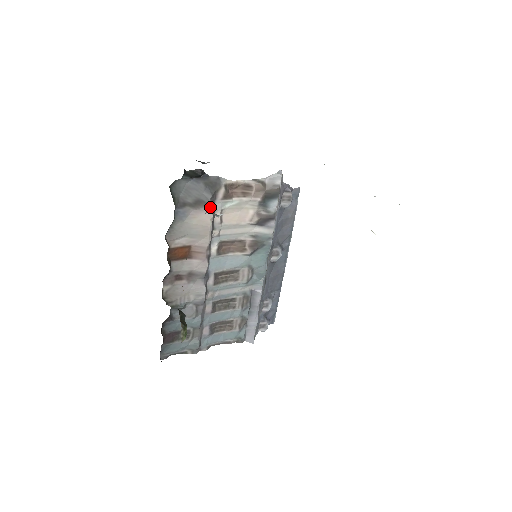
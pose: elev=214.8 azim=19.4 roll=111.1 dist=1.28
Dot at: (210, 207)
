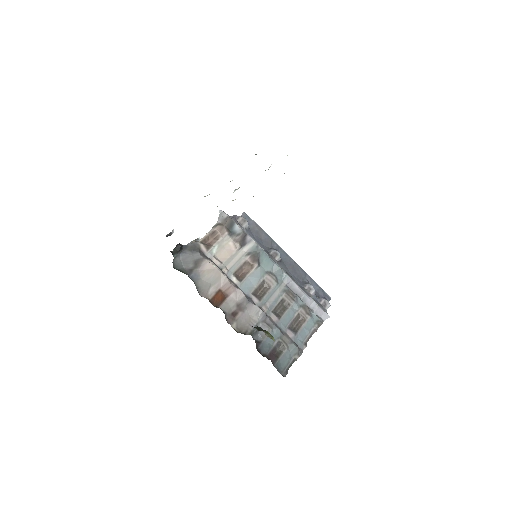
Dot at: (205, 259)
